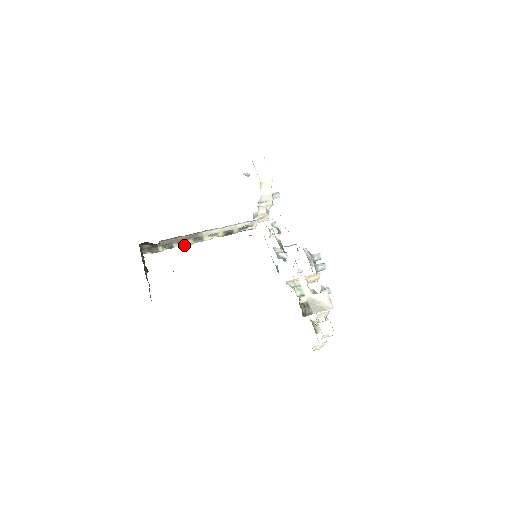
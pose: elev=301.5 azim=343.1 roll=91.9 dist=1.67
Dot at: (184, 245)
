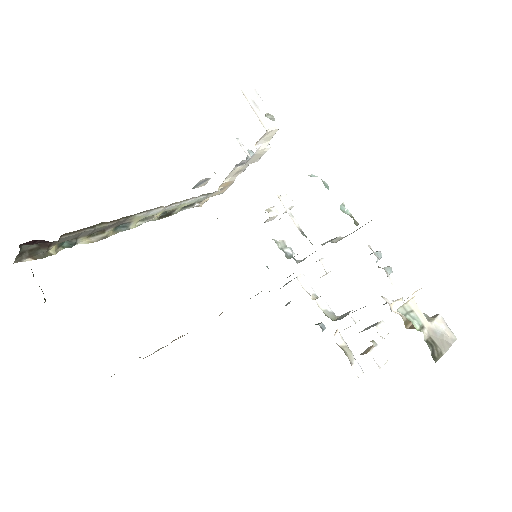
Dot at: (96, 239)
